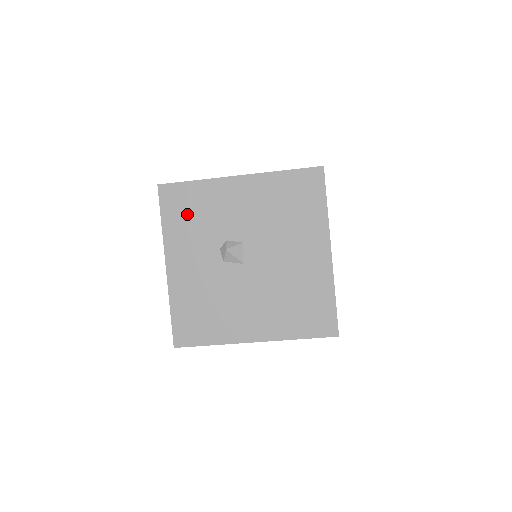
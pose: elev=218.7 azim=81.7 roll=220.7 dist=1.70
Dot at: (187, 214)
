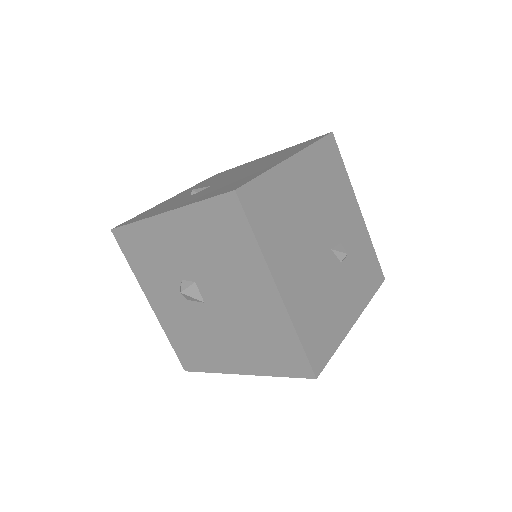
Dot at: (142, 256)
